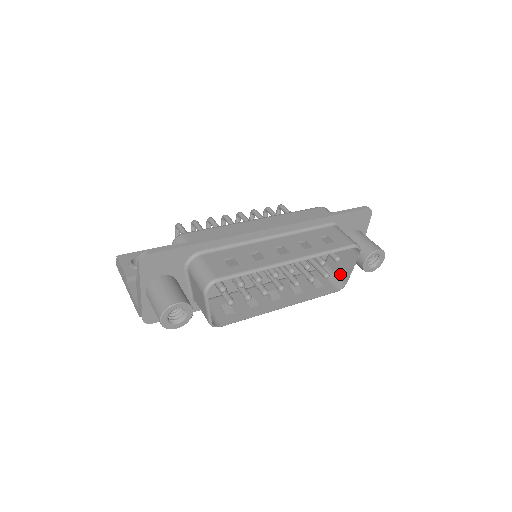
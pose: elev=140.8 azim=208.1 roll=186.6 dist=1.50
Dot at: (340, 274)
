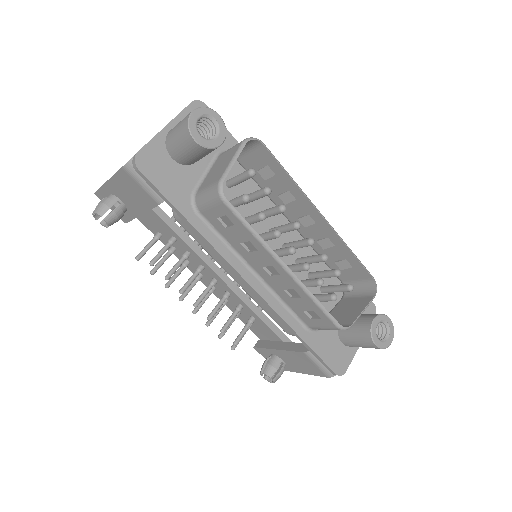
Dot at: (342, 322)
